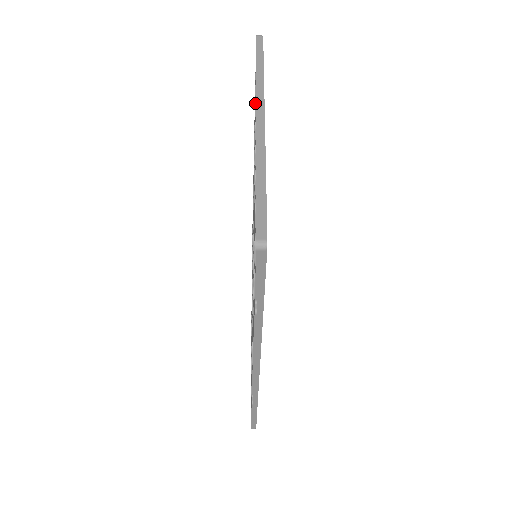
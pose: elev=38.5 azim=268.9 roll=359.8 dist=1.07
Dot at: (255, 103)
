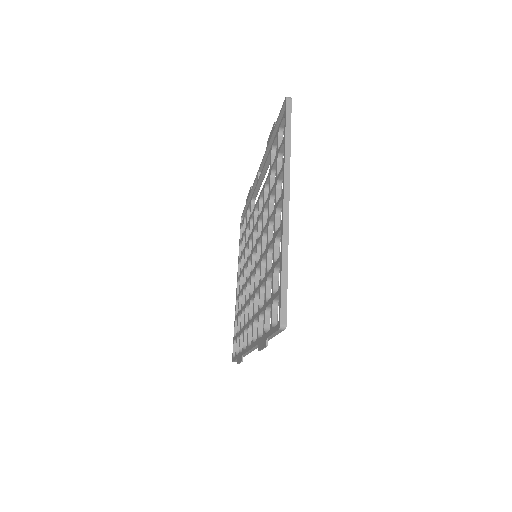
Dot at: (277, 158)
